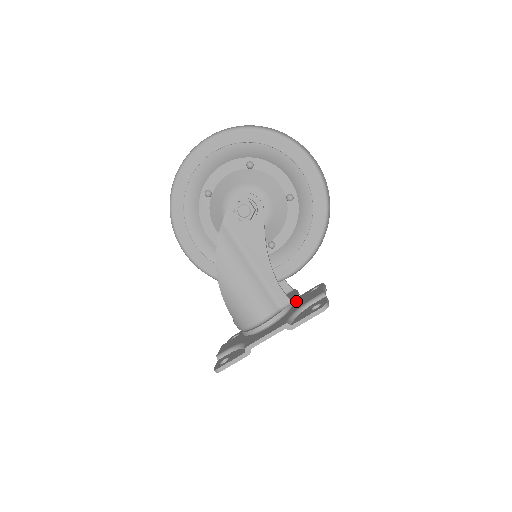
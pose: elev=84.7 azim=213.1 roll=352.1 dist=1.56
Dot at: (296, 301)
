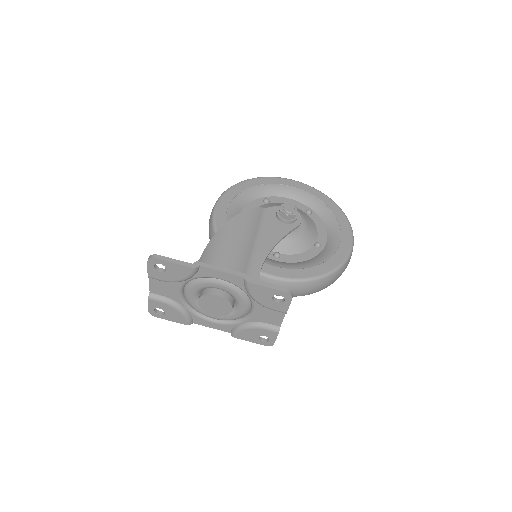
Dot at: (249, 313)
